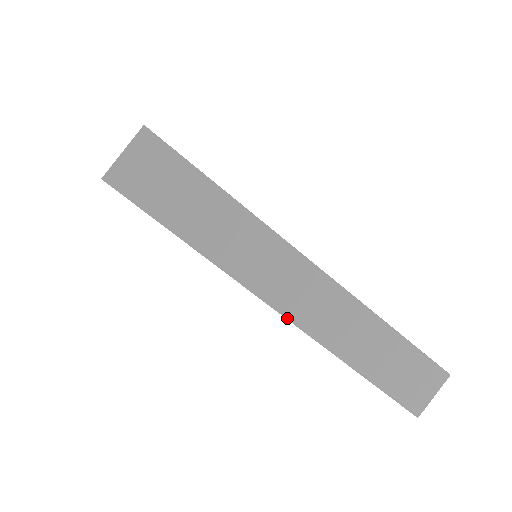
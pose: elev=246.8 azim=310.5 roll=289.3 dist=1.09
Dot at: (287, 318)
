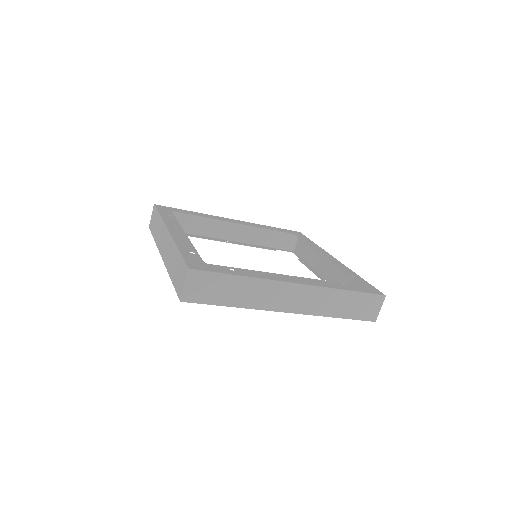
Dot at: occluded
